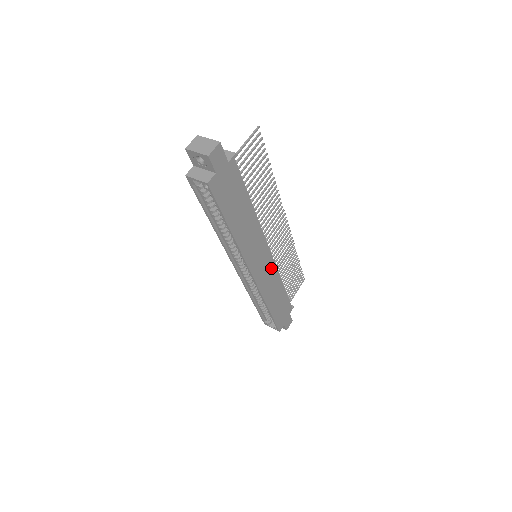
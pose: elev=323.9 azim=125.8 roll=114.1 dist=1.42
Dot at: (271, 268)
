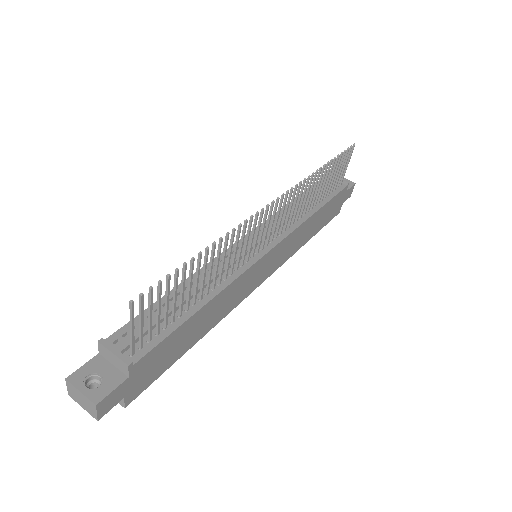
Dot at: (285, 243)
